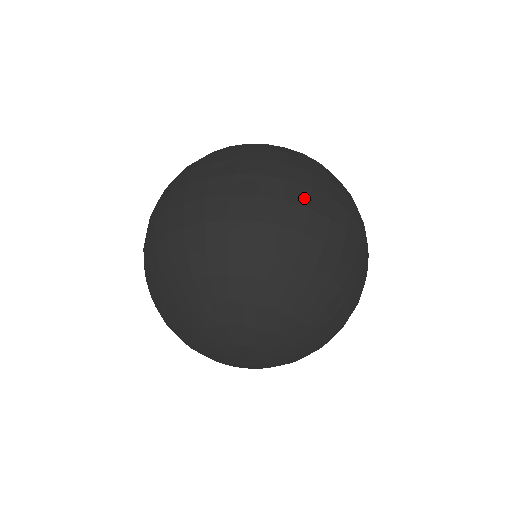
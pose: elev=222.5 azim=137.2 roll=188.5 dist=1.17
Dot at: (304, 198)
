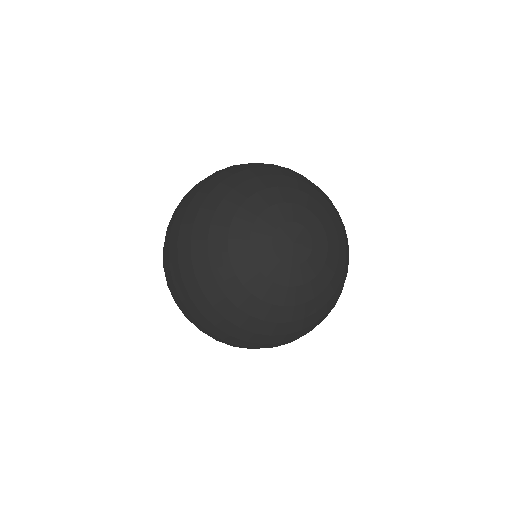
Dot at: occluded
